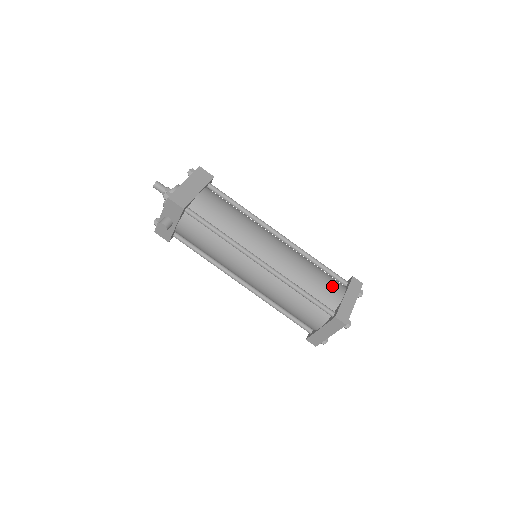
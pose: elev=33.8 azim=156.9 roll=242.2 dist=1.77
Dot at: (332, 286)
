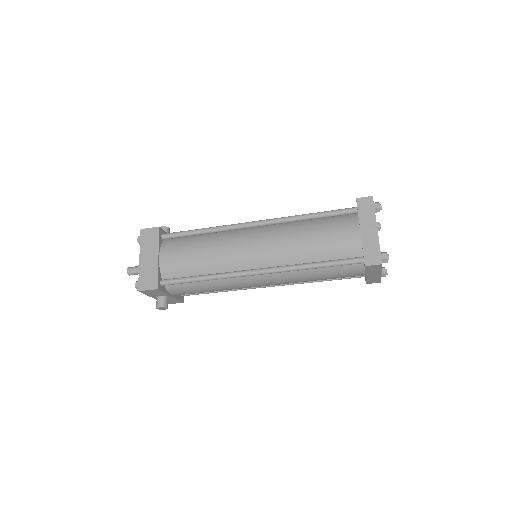
Dot at: (341, 232)
